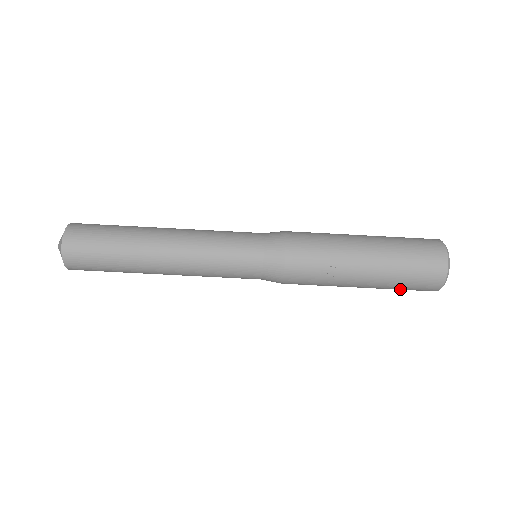
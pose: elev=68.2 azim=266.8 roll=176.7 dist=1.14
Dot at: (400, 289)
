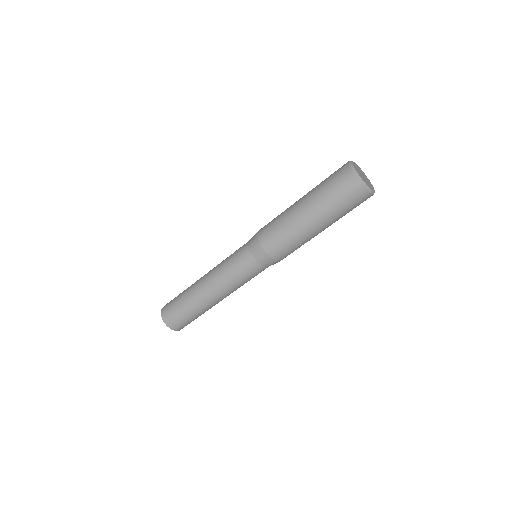
Dot at: occluded
